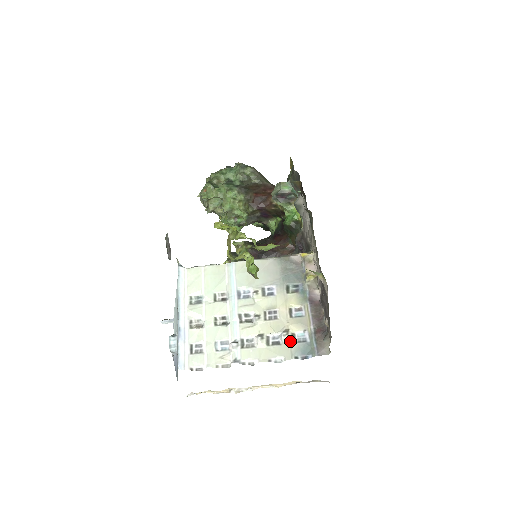
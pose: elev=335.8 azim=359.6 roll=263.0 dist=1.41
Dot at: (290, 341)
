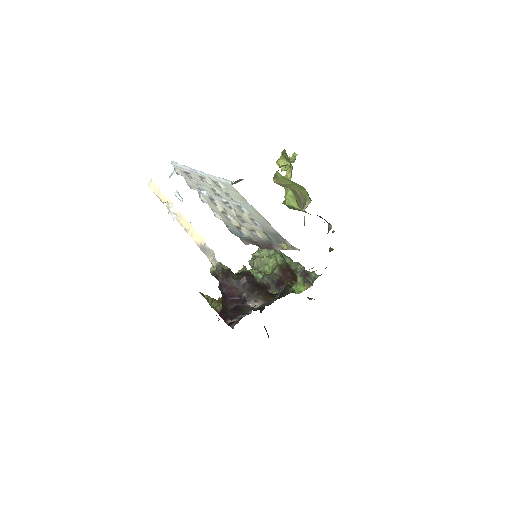
Dot at: (235, 225)
